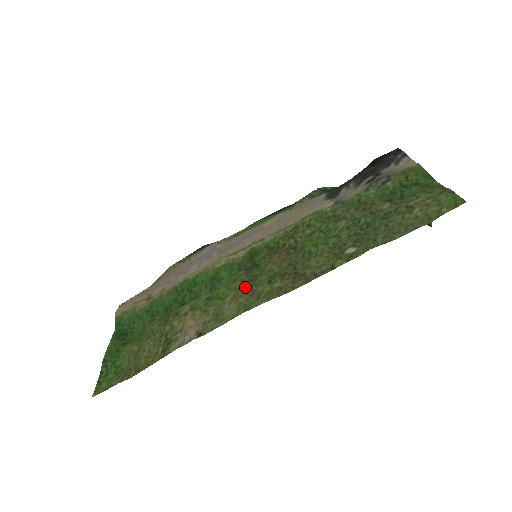
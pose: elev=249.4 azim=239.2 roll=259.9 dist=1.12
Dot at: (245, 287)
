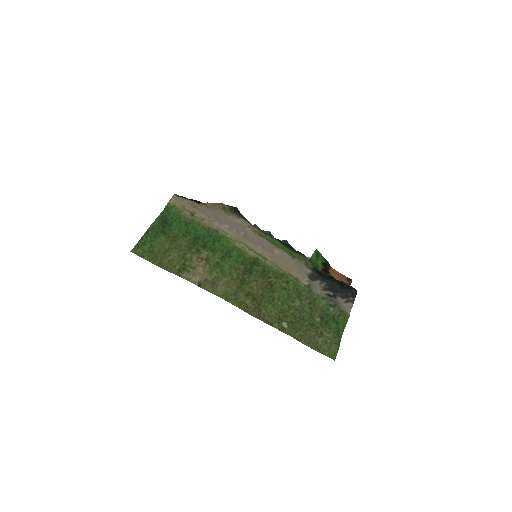
Dot at: (236, 283)
